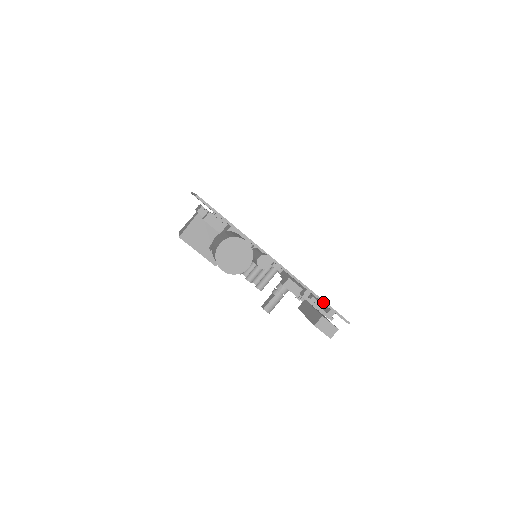
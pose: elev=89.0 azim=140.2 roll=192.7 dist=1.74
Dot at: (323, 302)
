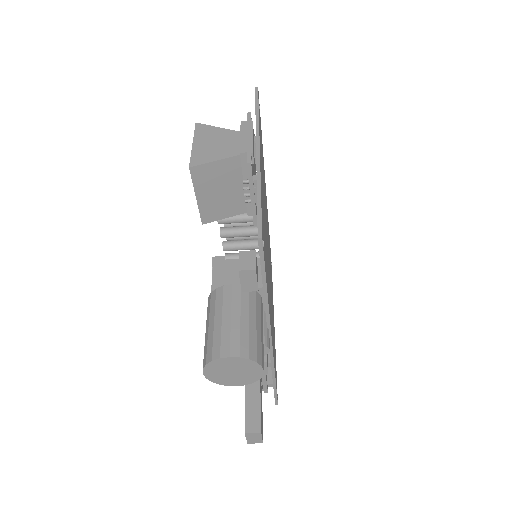
Dot at: (274, 385)
